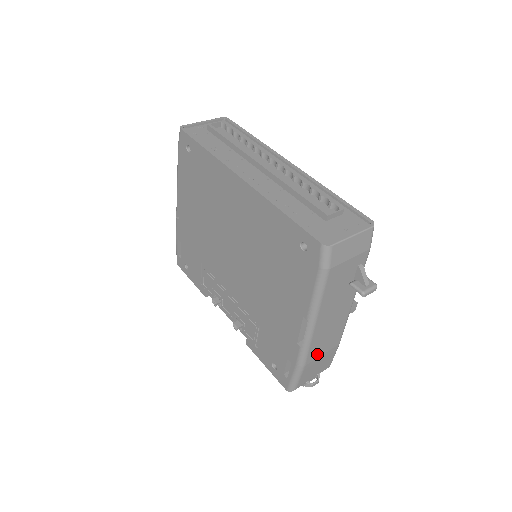
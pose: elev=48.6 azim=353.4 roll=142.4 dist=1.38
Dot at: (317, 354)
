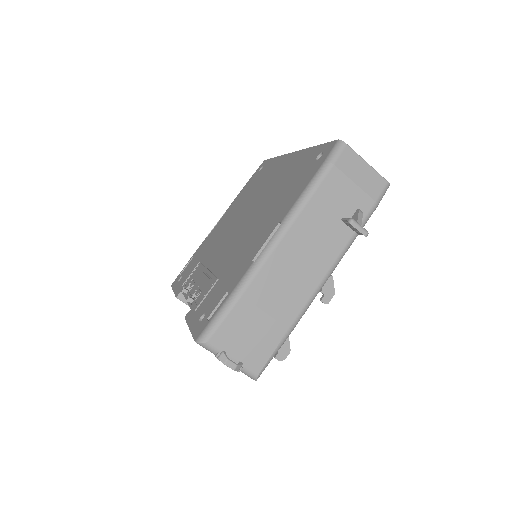
Dot at: (262, 299)
